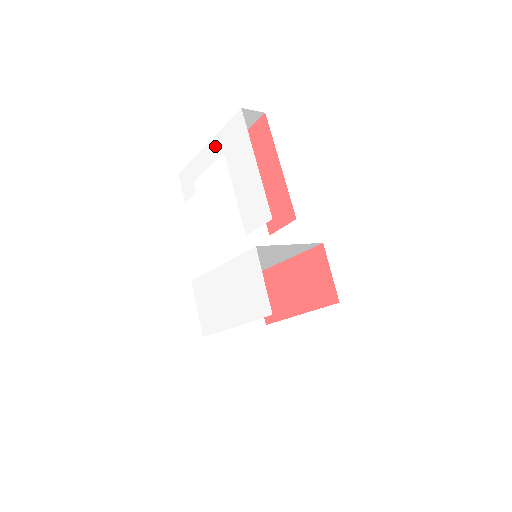
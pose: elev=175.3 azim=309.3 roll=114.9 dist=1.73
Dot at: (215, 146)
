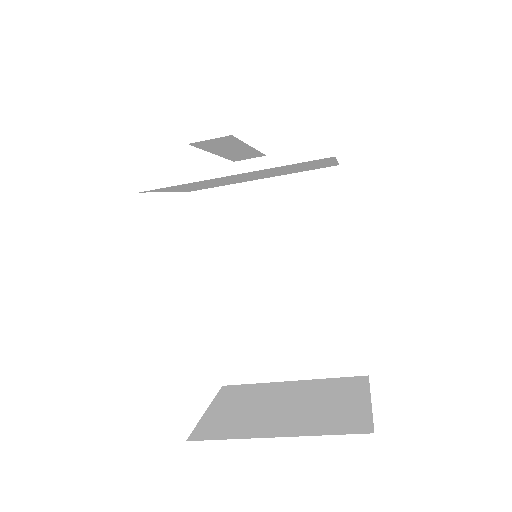
Dot at: occluded
